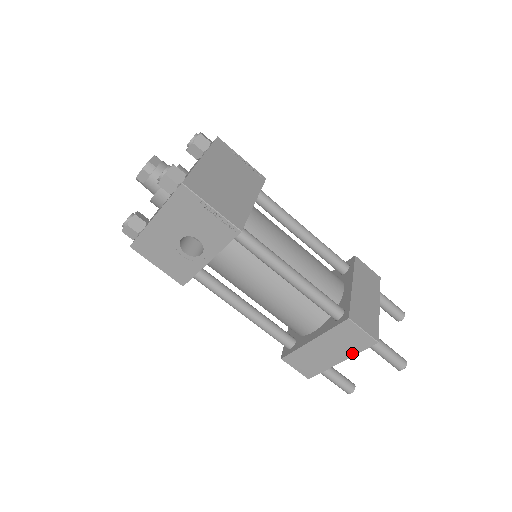
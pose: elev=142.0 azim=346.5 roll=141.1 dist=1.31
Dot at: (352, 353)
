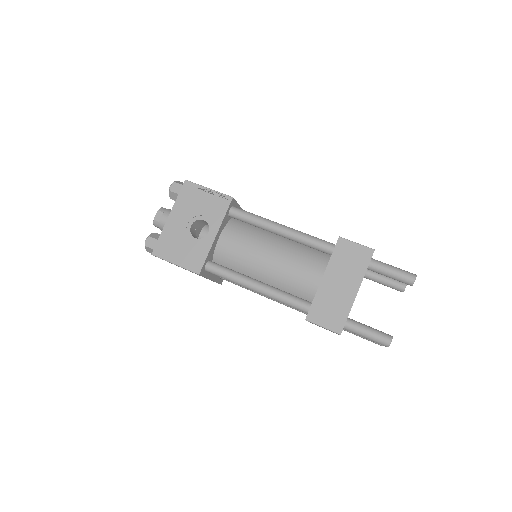
Dot at: (361, 275)
